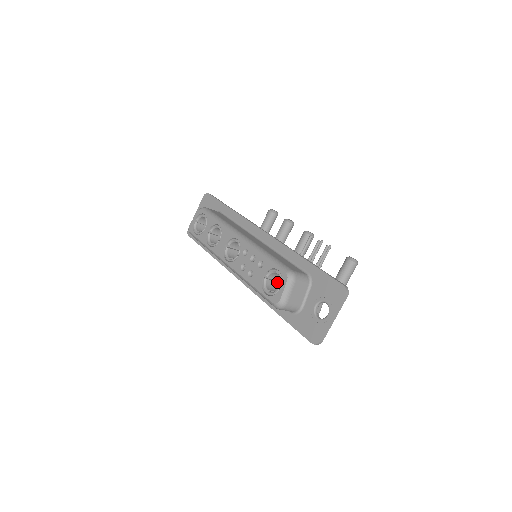
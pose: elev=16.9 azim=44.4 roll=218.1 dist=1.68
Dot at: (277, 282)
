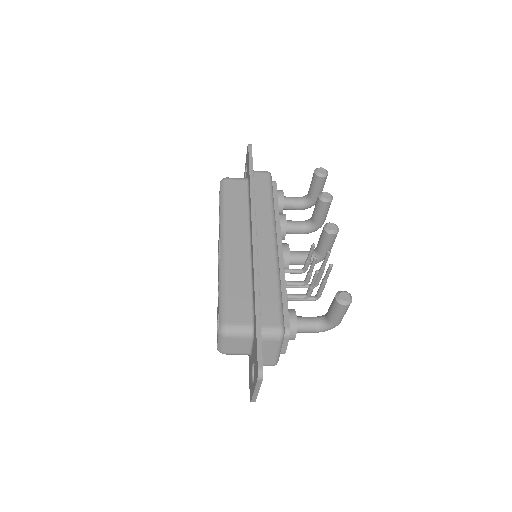
Dot at: occluded
